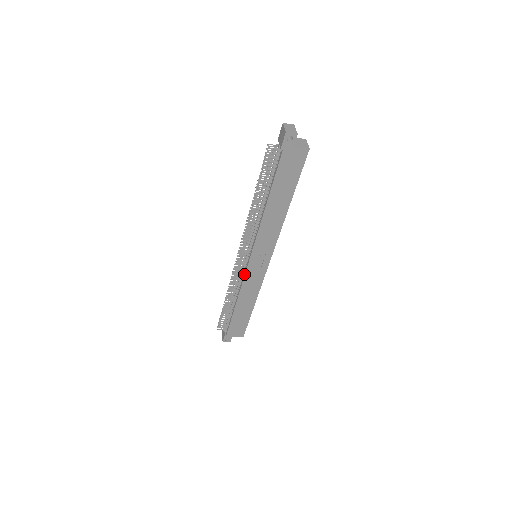
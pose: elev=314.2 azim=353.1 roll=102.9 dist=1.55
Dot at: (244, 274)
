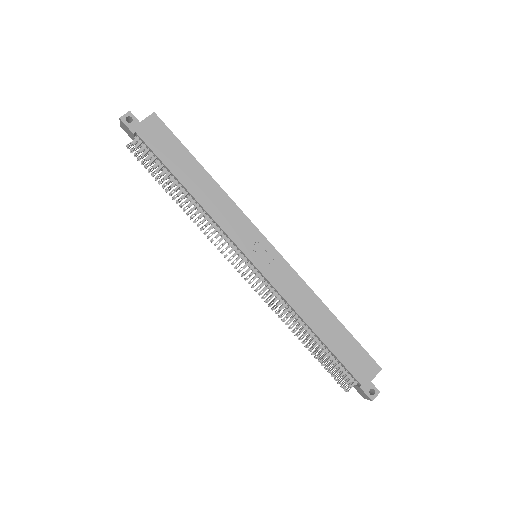
Dot at: (269, 283)
